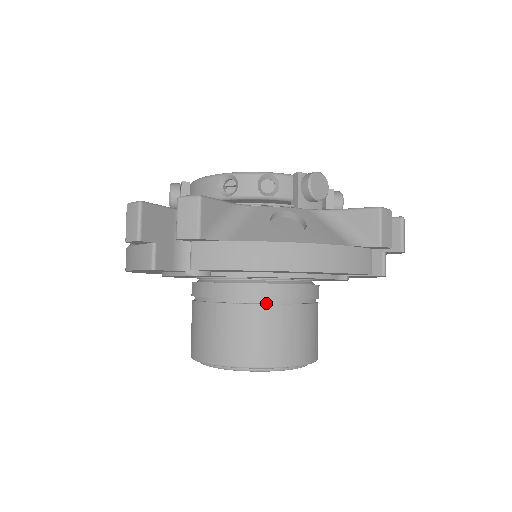
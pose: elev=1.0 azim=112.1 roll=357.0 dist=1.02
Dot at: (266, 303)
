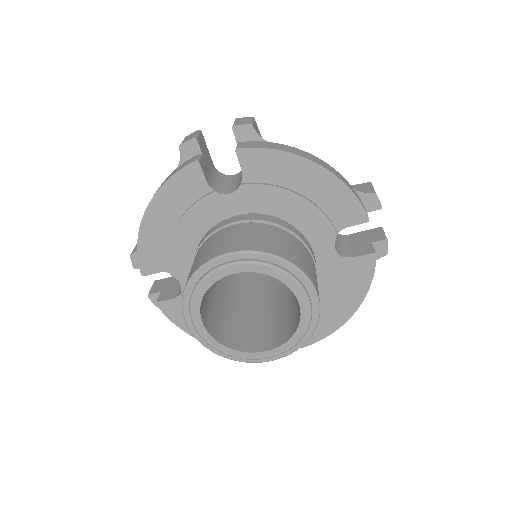
Dot at: (279, 230)
